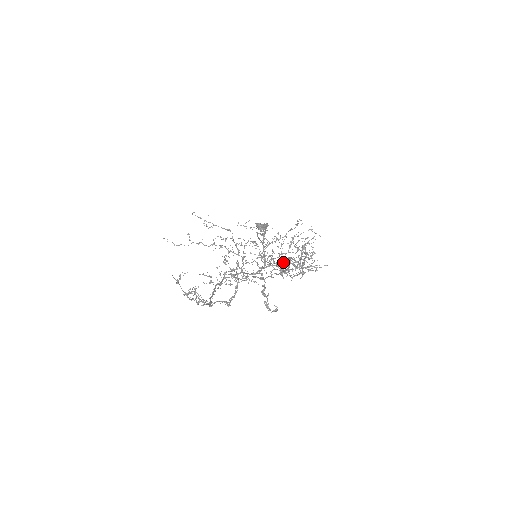
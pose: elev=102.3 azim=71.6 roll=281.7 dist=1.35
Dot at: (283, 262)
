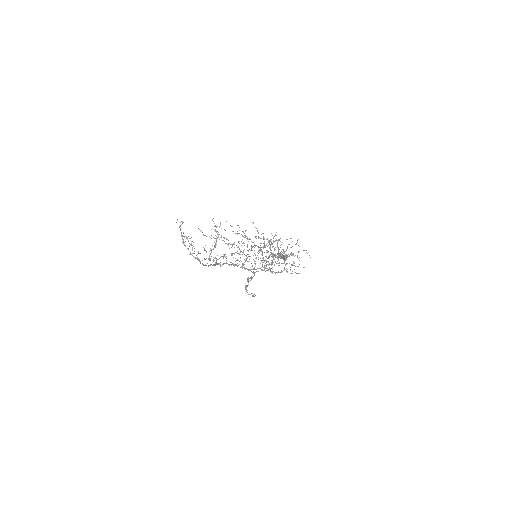
Dot at: occluded
